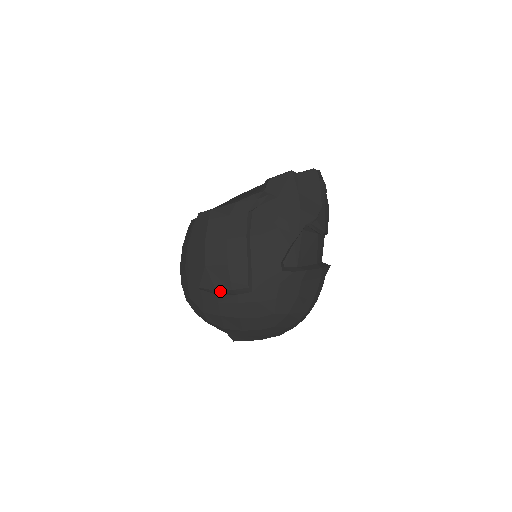
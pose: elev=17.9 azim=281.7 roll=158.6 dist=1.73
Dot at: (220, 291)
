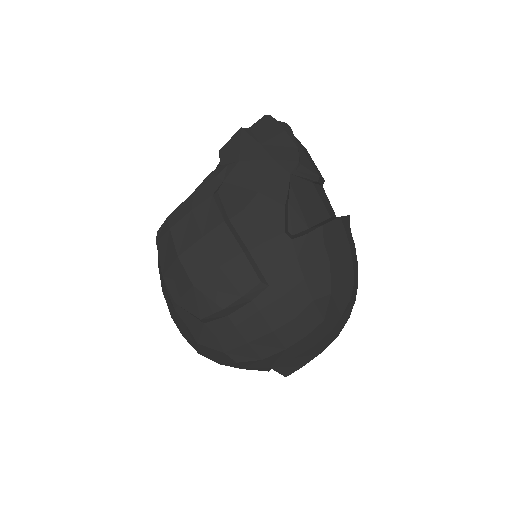
Dot at: (228, 307)
